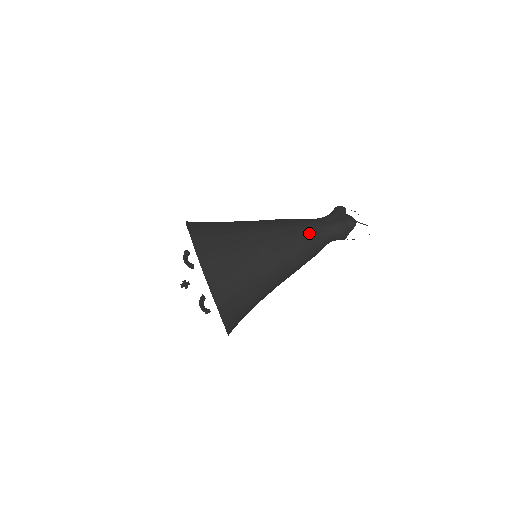
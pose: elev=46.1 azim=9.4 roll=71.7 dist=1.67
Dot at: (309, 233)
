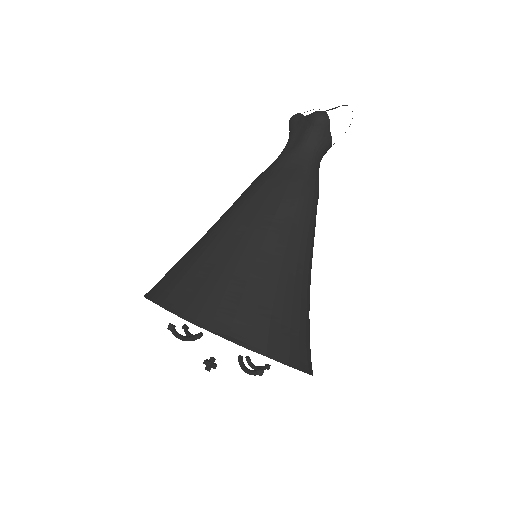
Dot at: (287, 172)
